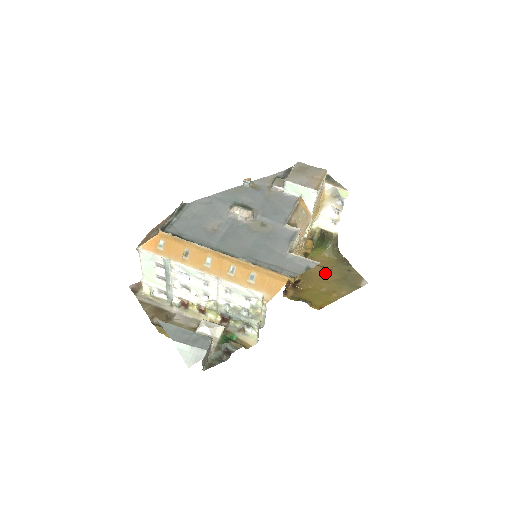
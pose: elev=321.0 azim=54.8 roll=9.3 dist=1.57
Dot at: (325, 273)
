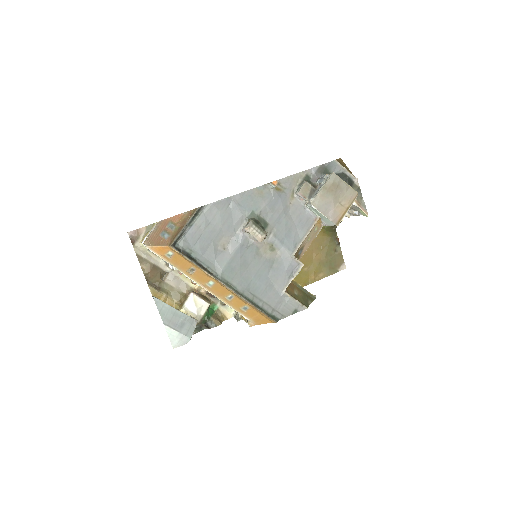
Dot at: (314, 250)
